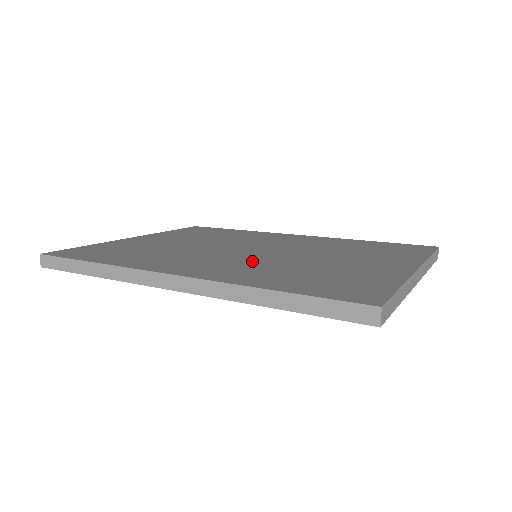
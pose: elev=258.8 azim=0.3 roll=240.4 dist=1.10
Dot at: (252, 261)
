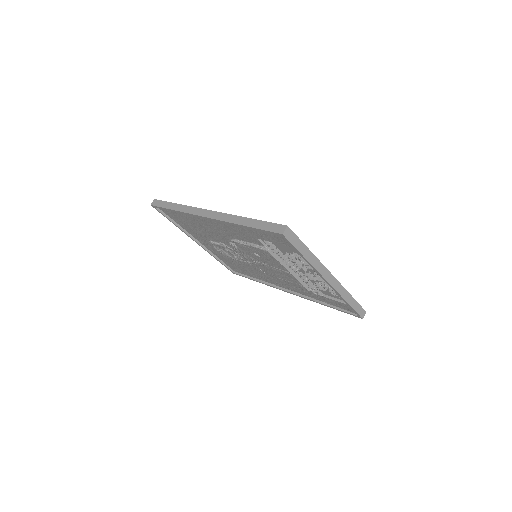
Dot at: occluded
